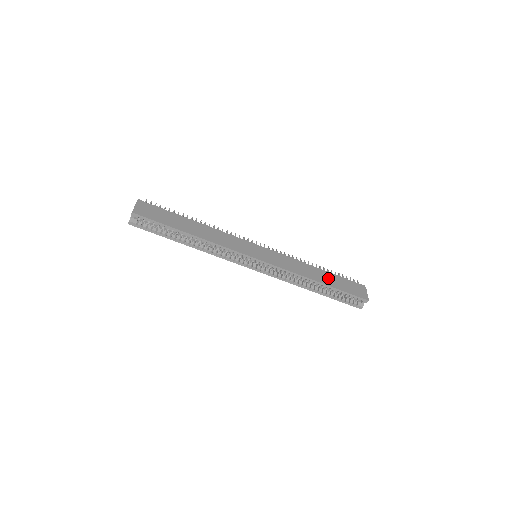
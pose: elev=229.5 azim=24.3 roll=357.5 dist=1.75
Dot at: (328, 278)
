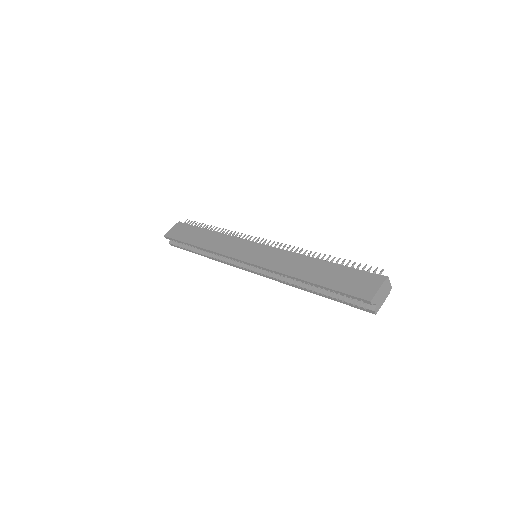
Dot at: (323, 272)
